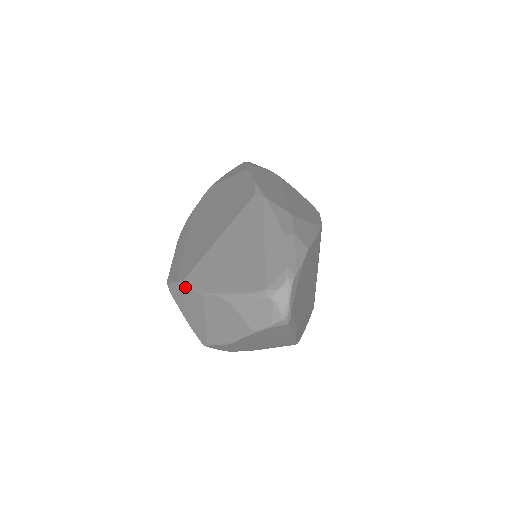
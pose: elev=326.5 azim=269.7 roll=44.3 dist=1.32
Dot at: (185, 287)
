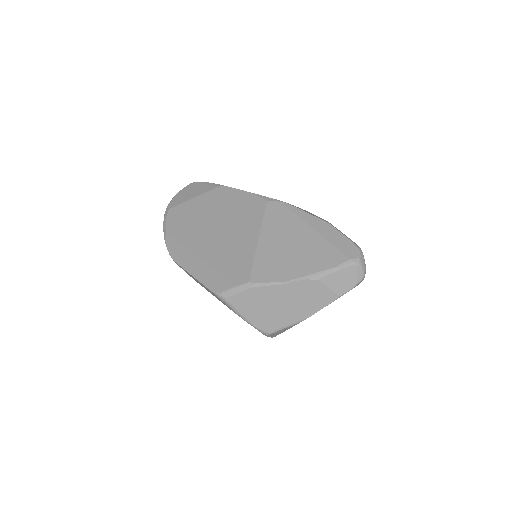
Dot at: (256, 286)
